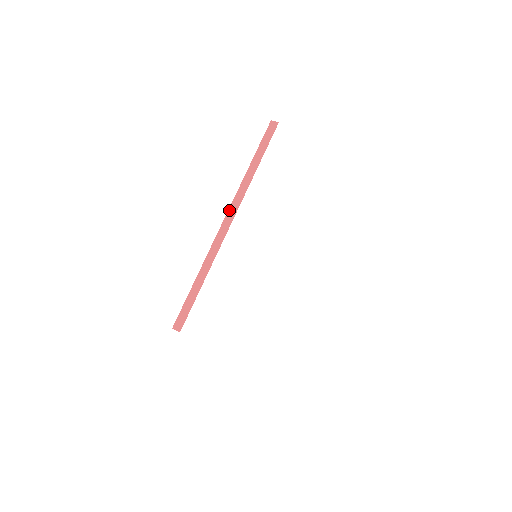
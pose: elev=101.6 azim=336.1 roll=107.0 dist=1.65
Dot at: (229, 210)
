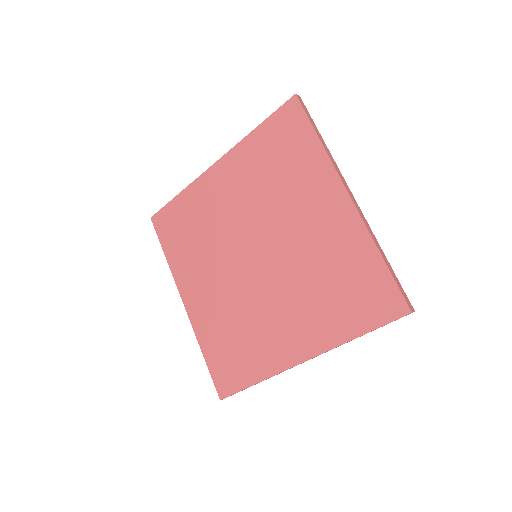
Dot at: occluded
